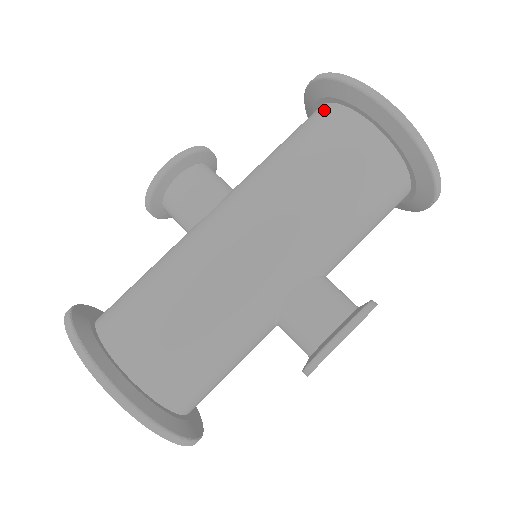
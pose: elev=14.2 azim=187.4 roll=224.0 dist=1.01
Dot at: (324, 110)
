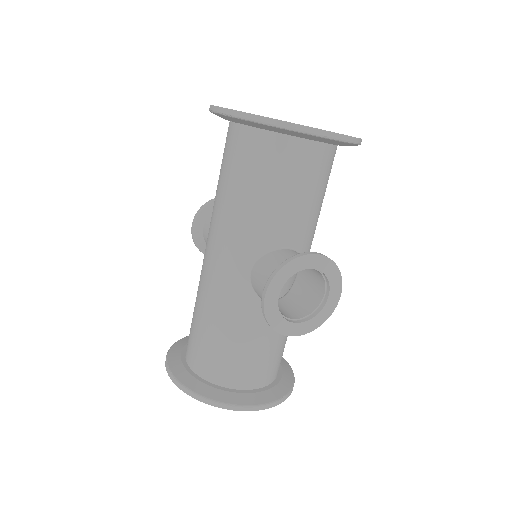
Dot at: occluded
